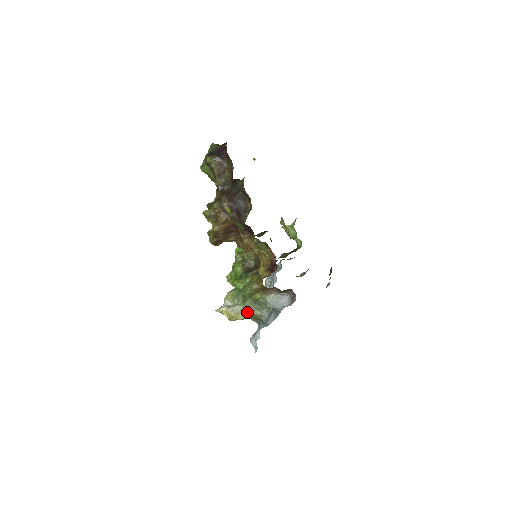
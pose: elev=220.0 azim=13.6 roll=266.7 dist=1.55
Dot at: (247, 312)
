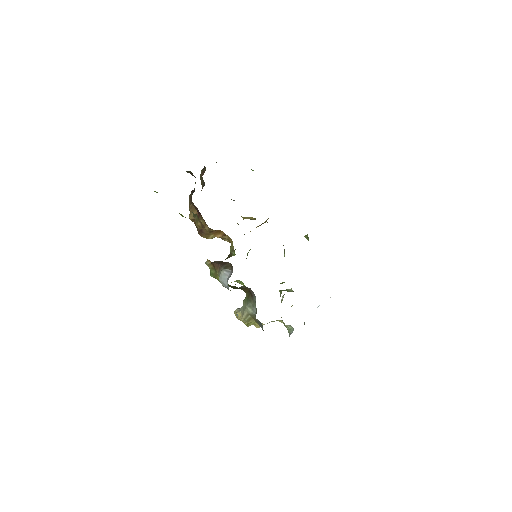
Dot at: (244, 310)
